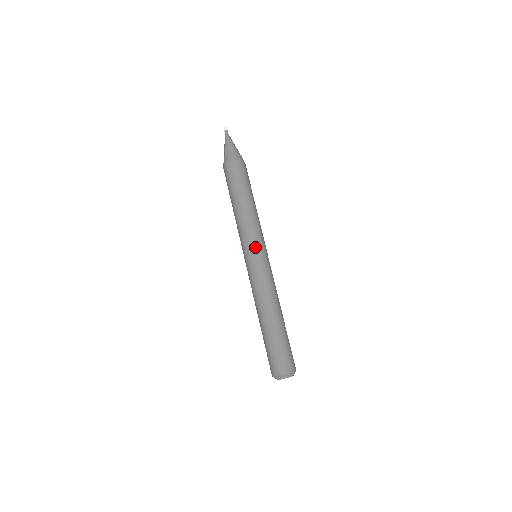
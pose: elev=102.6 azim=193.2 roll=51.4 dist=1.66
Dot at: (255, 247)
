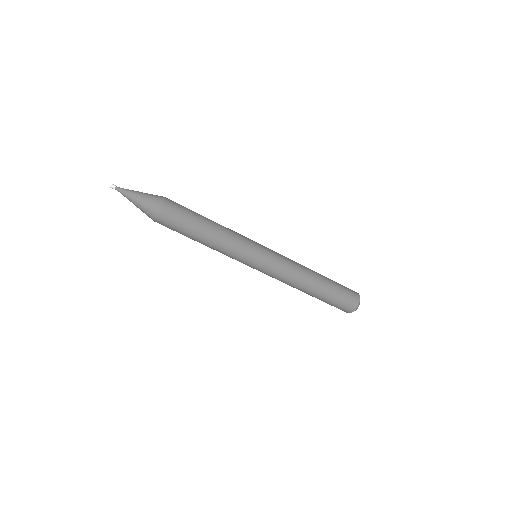
Dot at: (249, 262)
